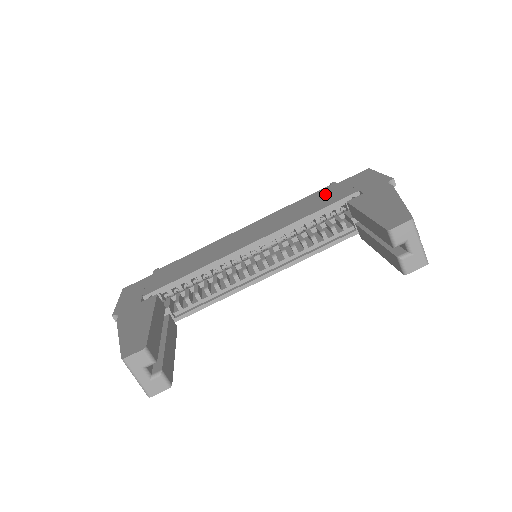
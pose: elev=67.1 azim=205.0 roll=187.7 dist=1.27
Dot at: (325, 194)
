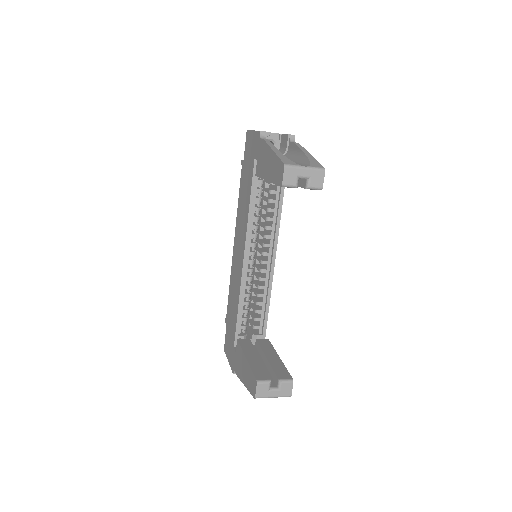
Dot at: (244, 178)
